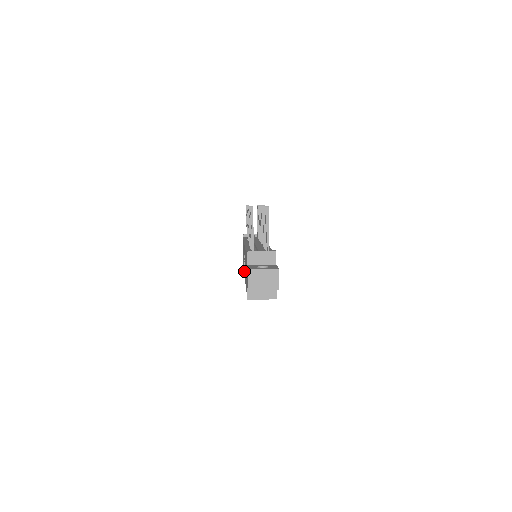
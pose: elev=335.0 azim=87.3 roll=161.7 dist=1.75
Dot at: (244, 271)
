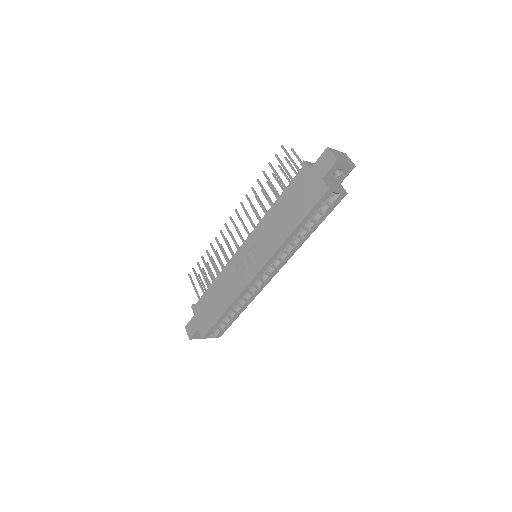
Dot at: (245, 281)
